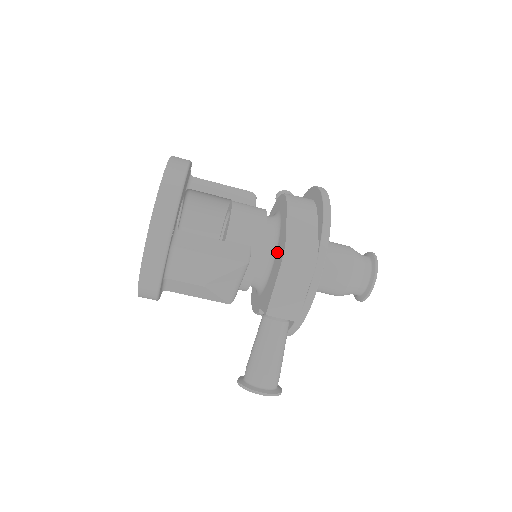
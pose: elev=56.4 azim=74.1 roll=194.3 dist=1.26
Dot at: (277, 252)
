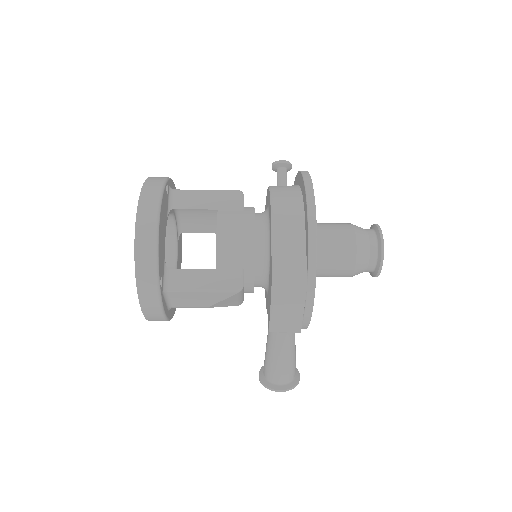
Dot at: (269, 271)
